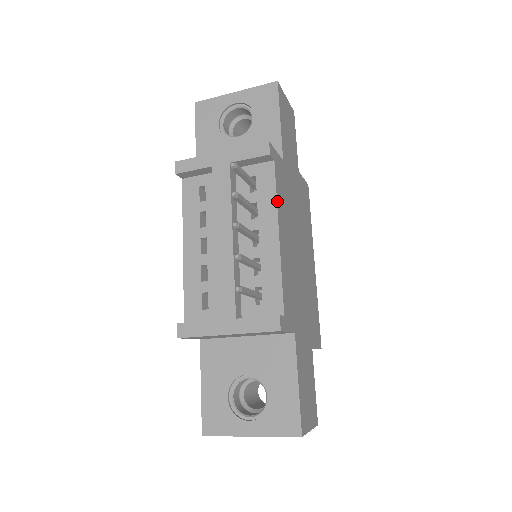
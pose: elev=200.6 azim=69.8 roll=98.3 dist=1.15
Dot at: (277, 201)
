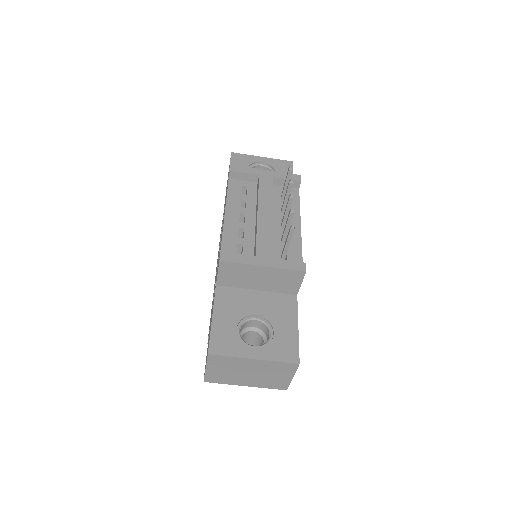
Dot at: occluded
